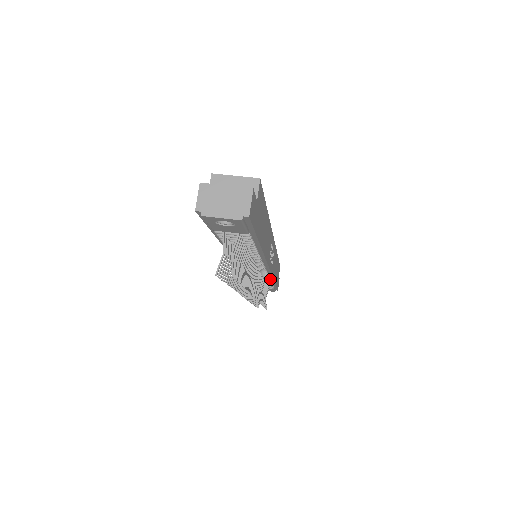
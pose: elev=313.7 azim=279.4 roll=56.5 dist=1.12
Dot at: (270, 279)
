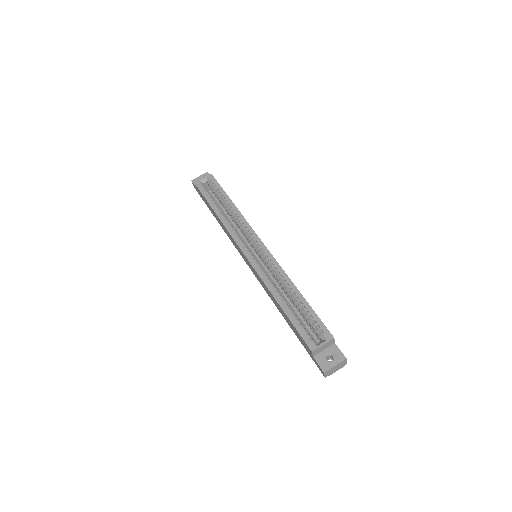
Dot at: occluded
